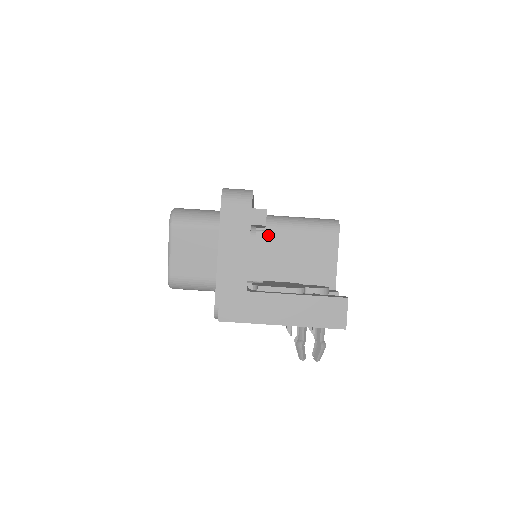
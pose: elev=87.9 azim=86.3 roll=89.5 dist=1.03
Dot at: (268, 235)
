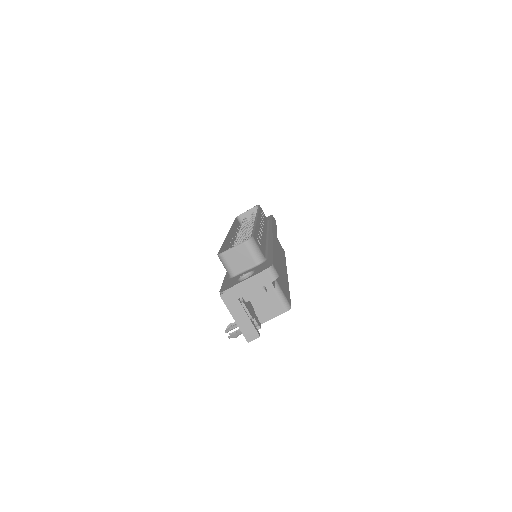
Dot at: occluded
